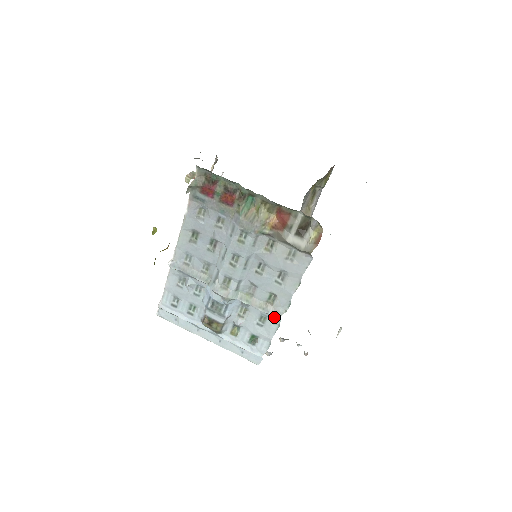
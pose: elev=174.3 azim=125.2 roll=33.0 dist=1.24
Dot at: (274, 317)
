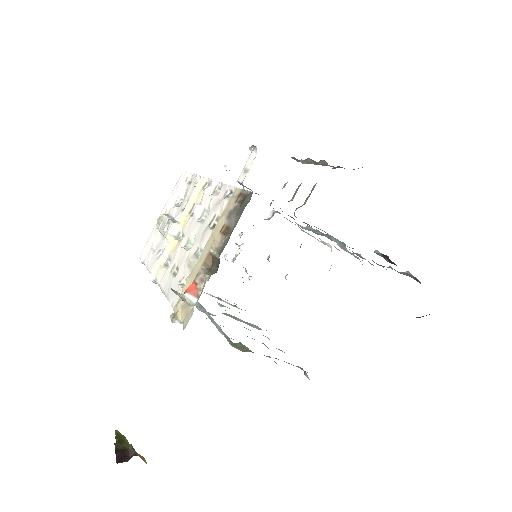
Dot at: occluded
